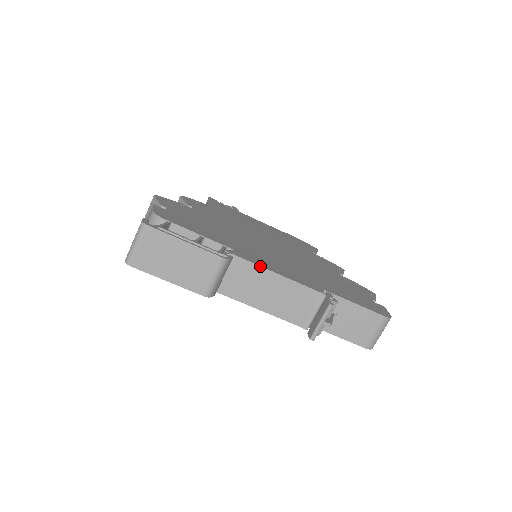
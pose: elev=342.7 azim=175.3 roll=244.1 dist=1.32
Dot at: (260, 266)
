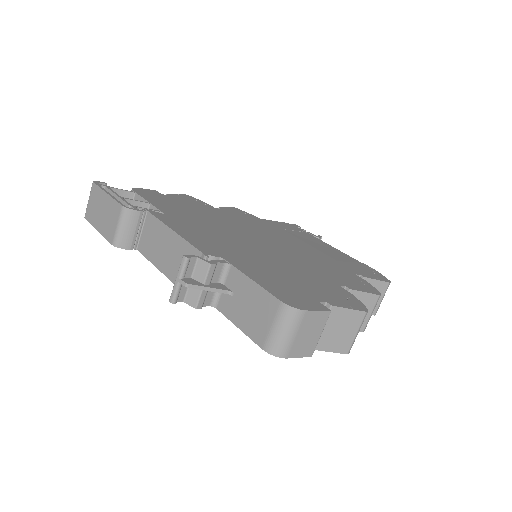
Dot at: (163, 223)
